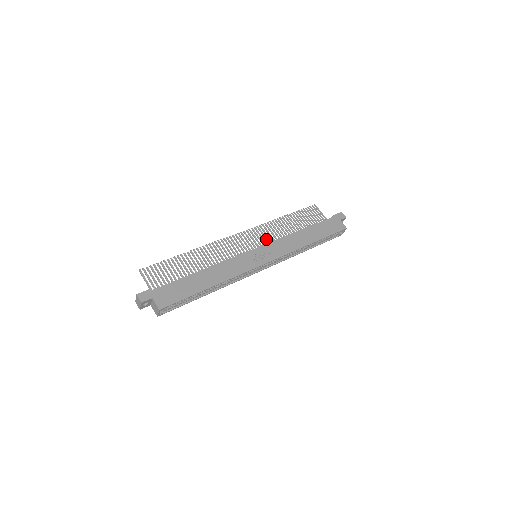
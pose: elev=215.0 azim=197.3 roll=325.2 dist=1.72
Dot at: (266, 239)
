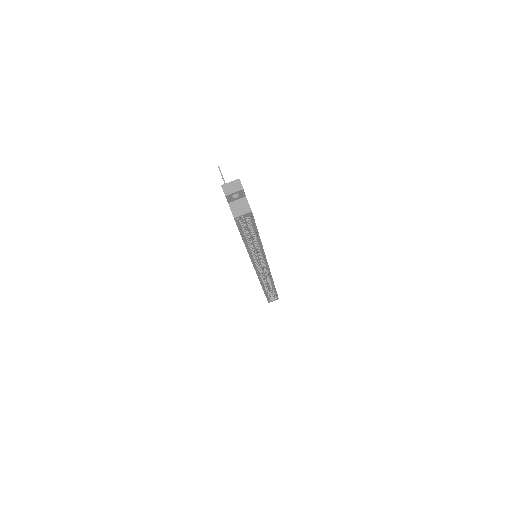
Dot at: occluded
